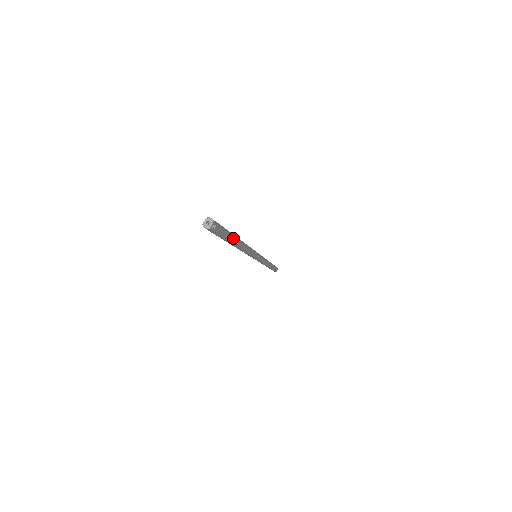
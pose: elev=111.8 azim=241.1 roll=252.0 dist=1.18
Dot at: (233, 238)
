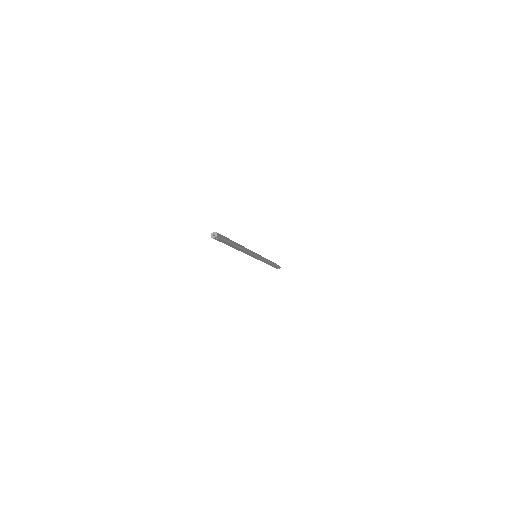
Dot at: (232, 245)
